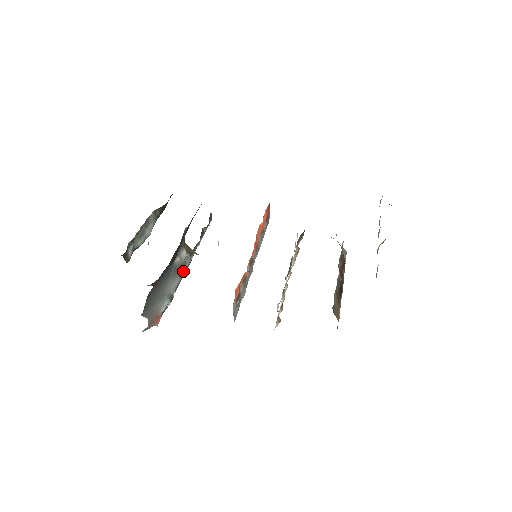
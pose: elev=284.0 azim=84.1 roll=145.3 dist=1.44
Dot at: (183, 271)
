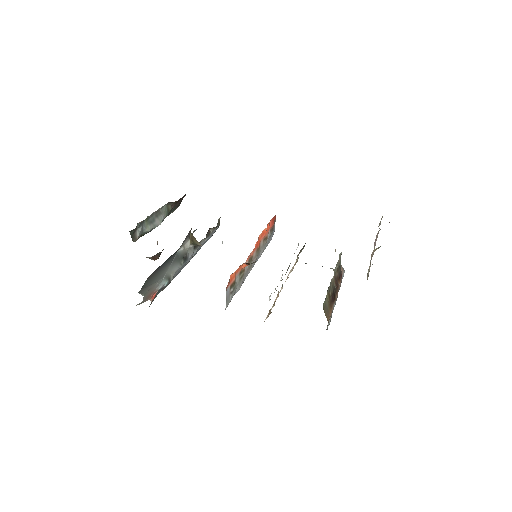
Dot at: (185, 260)
